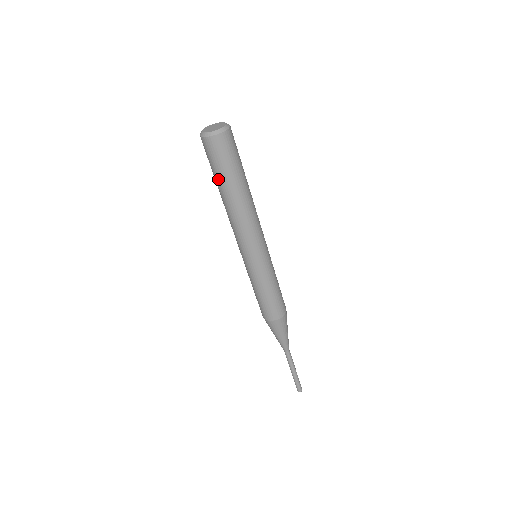
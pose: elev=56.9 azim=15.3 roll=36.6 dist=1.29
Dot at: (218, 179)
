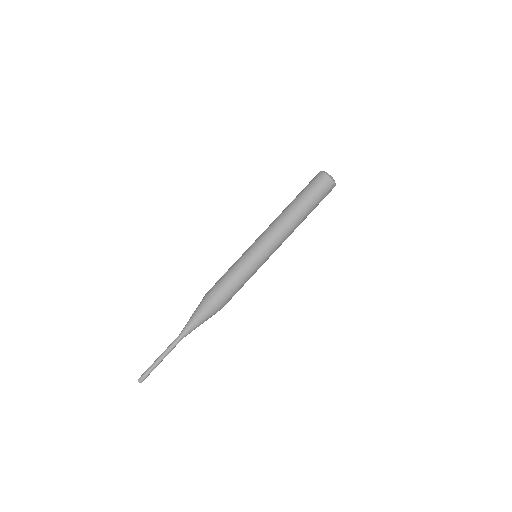
Dot at: occluded
